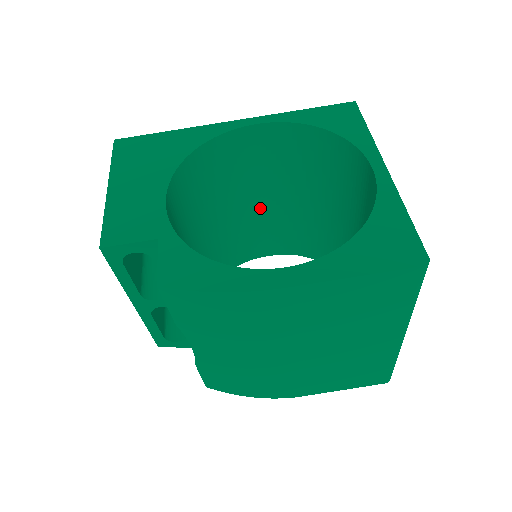
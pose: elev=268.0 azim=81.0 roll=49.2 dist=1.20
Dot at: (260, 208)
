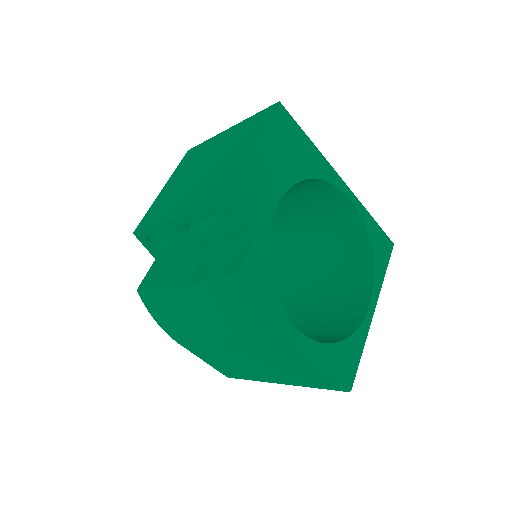
Dot at: (277, 214)
